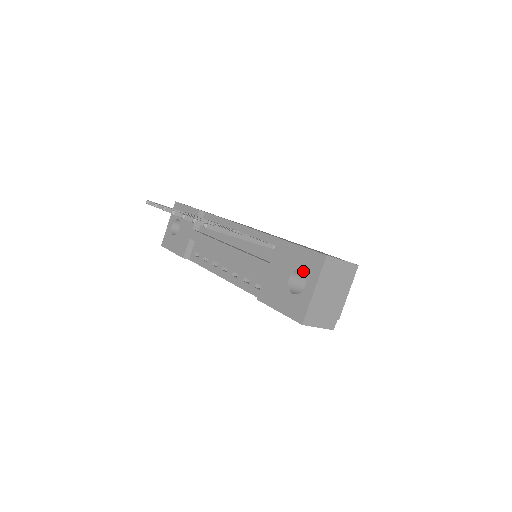
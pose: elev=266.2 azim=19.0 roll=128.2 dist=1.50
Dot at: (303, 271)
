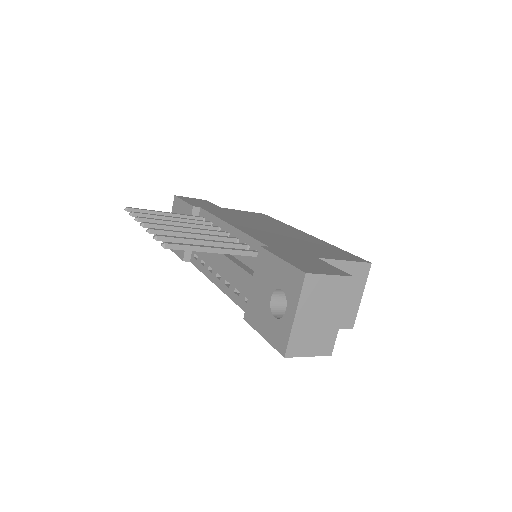
Dot at: (283, 290)
